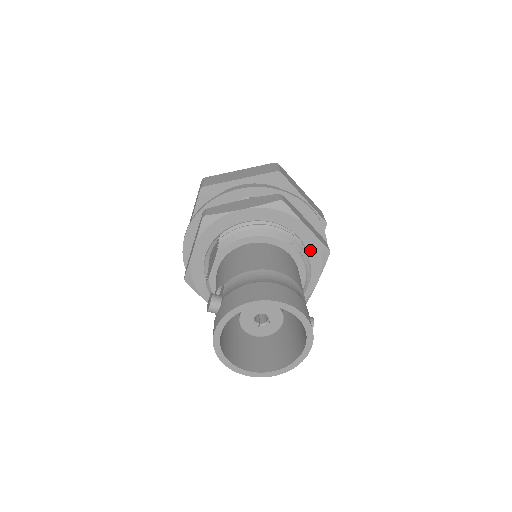
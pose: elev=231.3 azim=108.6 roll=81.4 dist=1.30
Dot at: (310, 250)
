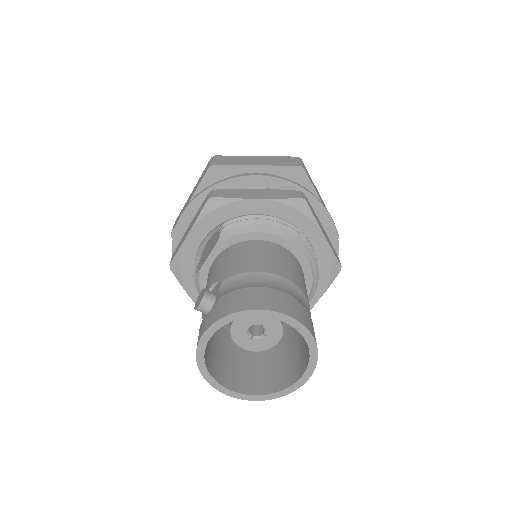
Dot at: (320, 262)
